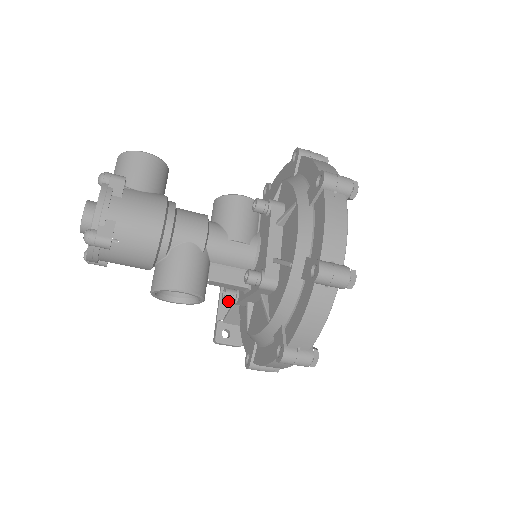
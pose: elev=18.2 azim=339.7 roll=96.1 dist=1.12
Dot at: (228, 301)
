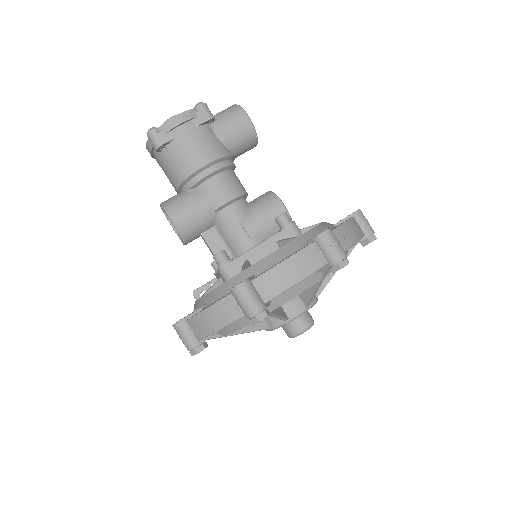
Dot at: occluded
